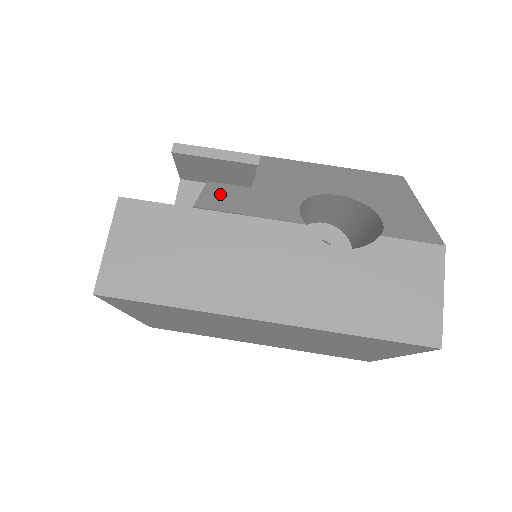
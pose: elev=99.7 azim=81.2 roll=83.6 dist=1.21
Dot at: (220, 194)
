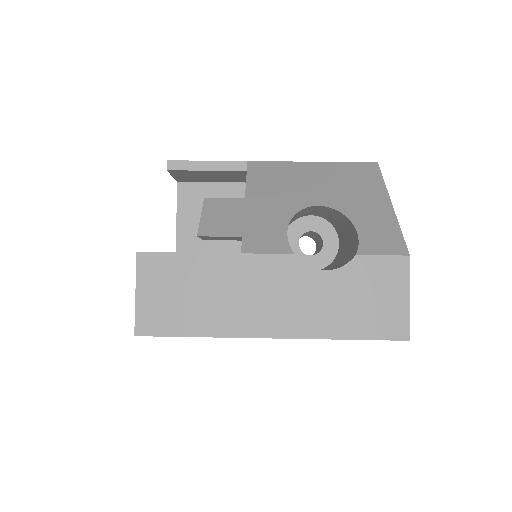
Dot at: (217, 214)
